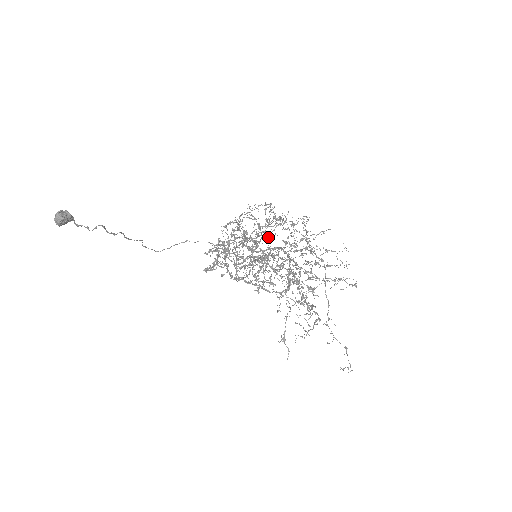
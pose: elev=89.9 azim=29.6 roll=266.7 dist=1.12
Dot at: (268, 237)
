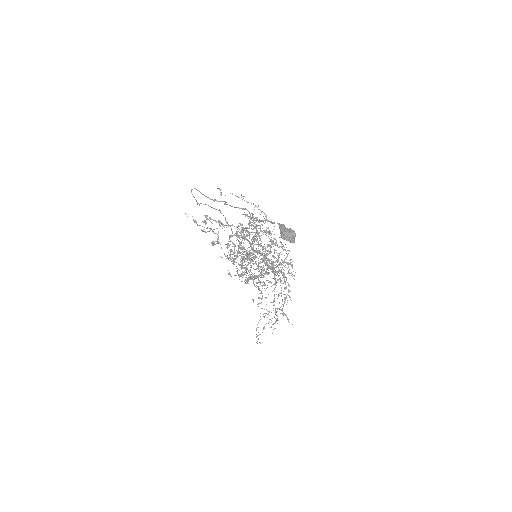
Dot at: occluded
